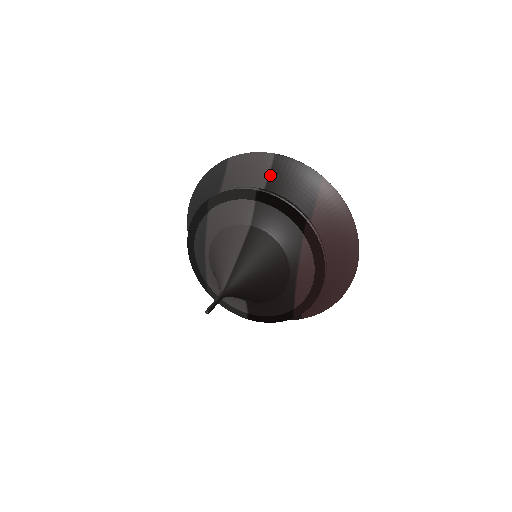
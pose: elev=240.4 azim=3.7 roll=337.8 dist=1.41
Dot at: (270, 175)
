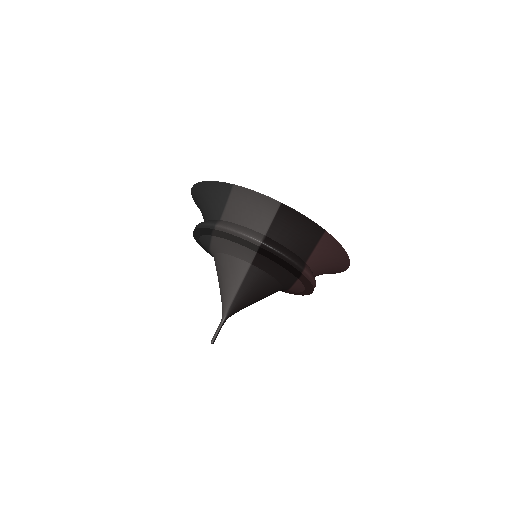
Dot at: (274, 220)
